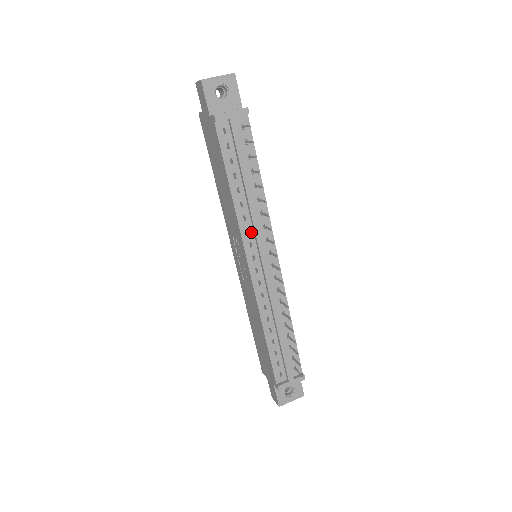
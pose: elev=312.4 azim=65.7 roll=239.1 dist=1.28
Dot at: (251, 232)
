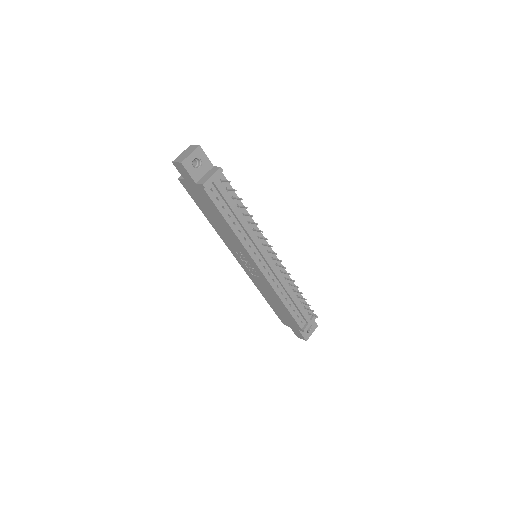
Dot at: (252, 245)
